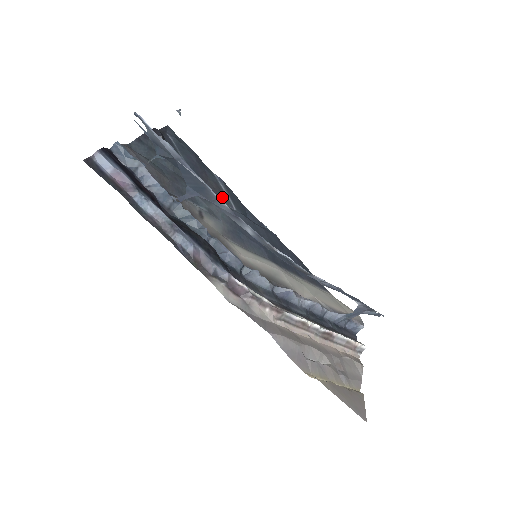
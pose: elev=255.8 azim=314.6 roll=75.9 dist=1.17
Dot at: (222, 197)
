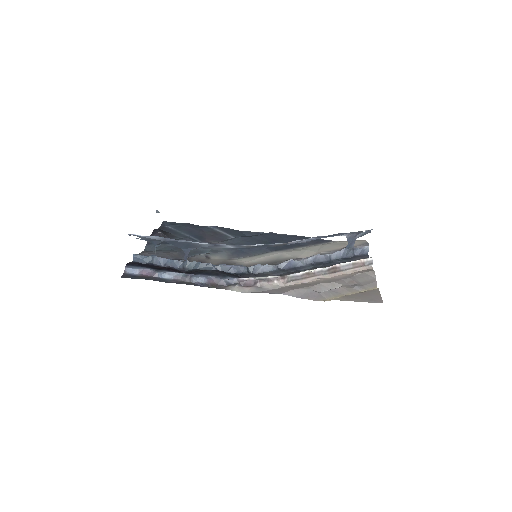
Dot at: (220, 237)
